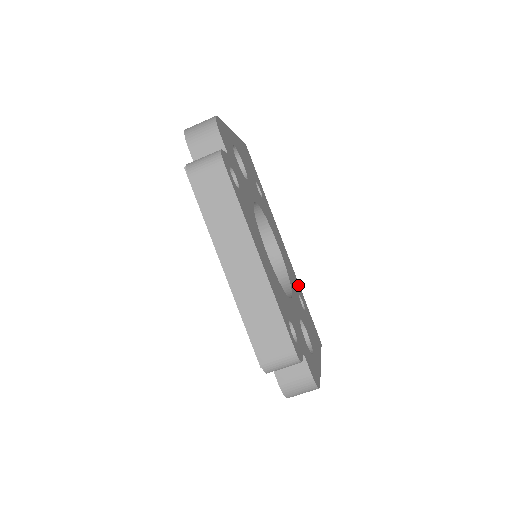
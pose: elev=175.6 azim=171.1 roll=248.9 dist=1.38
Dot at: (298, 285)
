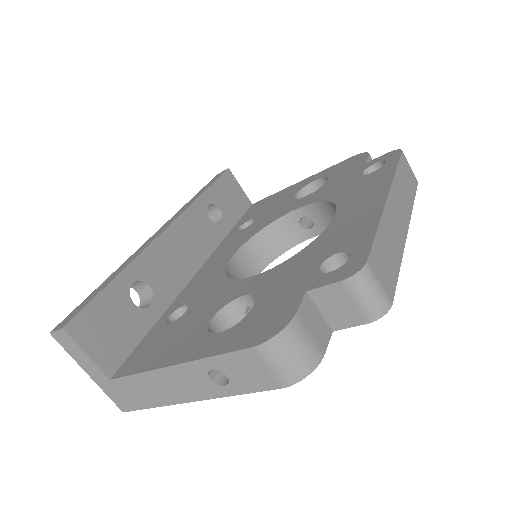
Dot at: occluded
